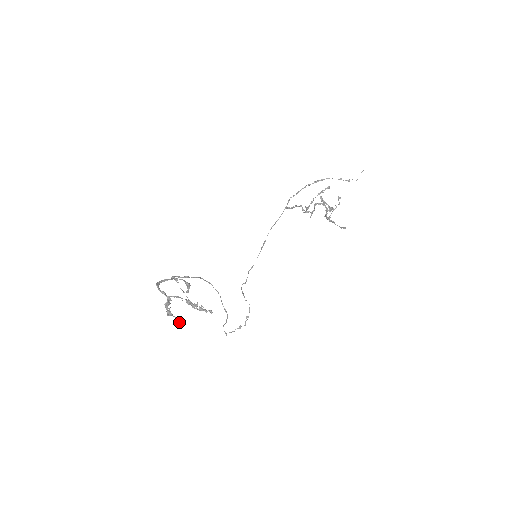
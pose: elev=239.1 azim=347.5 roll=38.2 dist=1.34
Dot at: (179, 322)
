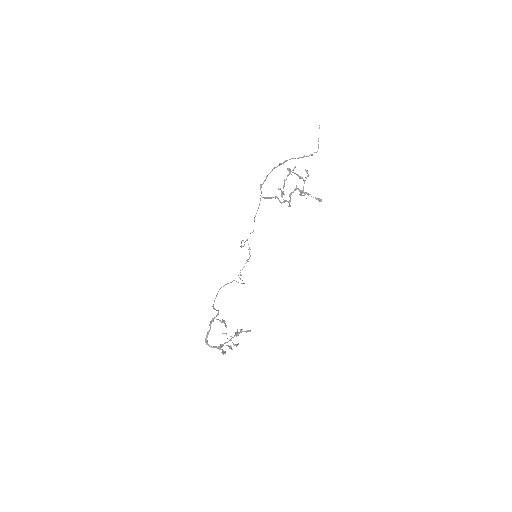
Dot at: (232, 349)
